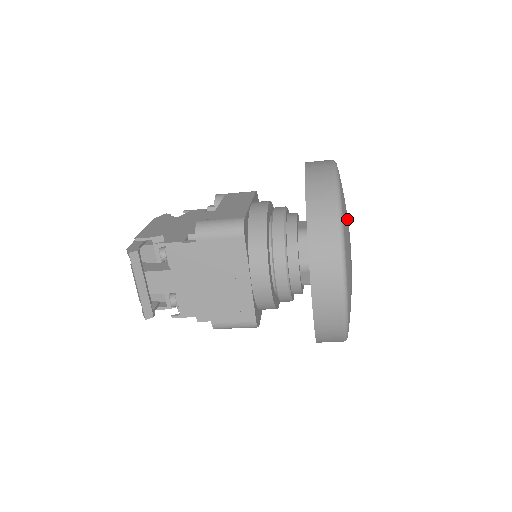
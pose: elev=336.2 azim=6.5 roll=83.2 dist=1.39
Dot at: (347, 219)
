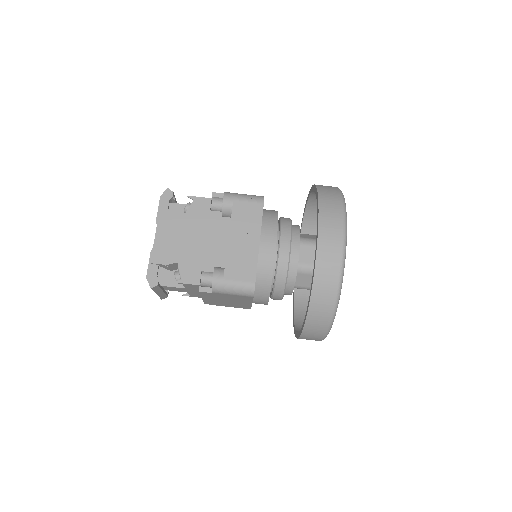
Dot at: occluded
